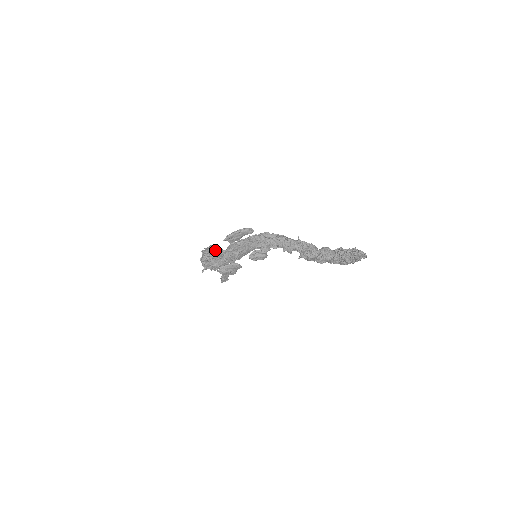
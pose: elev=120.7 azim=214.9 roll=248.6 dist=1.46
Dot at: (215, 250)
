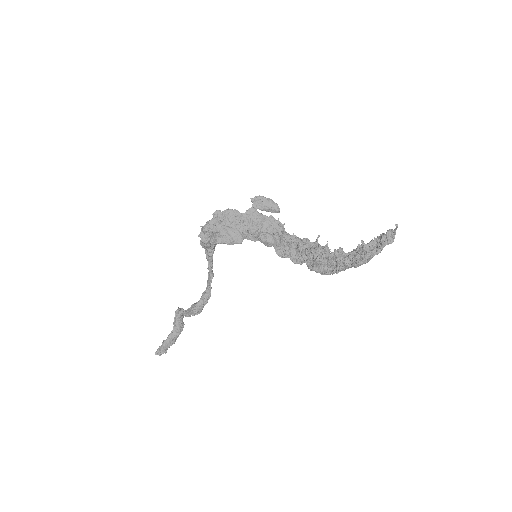
Dot at: occluded
